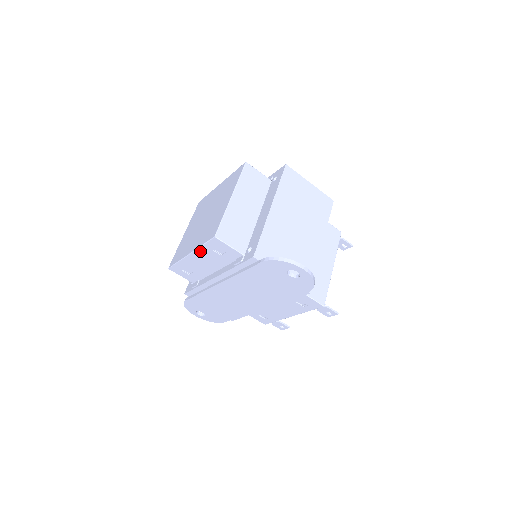
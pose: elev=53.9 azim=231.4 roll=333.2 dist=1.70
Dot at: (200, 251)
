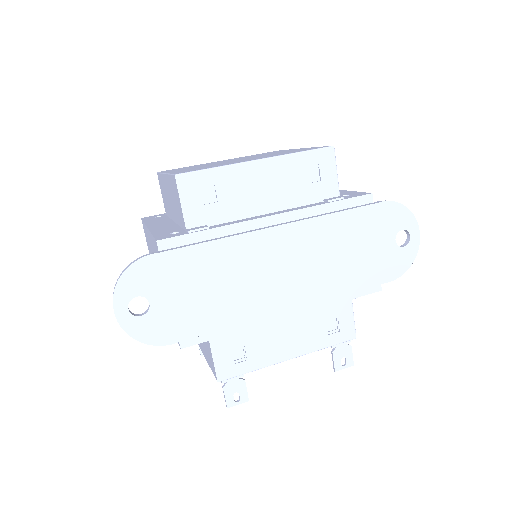
Dot at: (284, 161)
